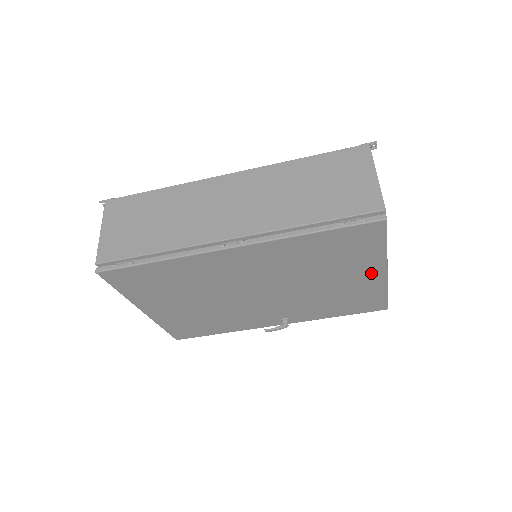
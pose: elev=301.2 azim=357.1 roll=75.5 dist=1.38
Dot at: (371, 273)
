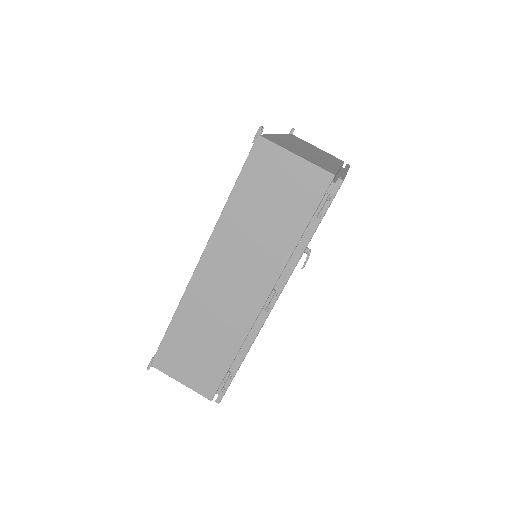
Dot at: occluded
